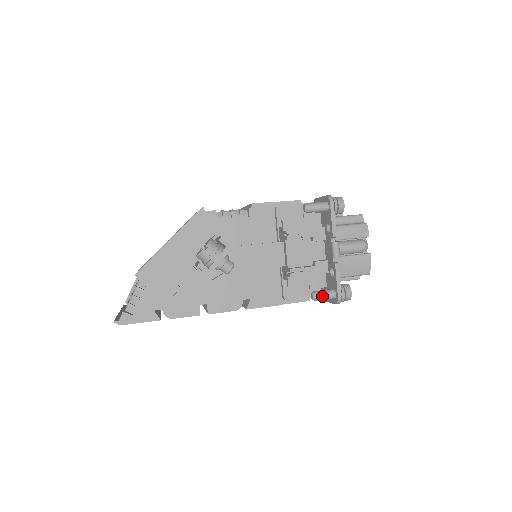
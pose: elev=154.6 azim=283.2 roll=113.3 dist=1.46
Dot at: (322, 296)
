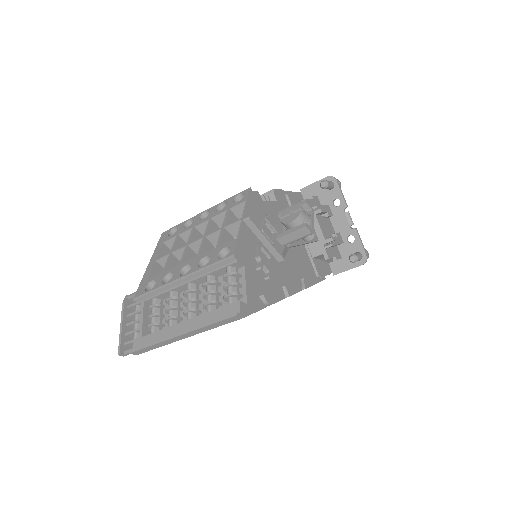
Dot at: (359, 256)
